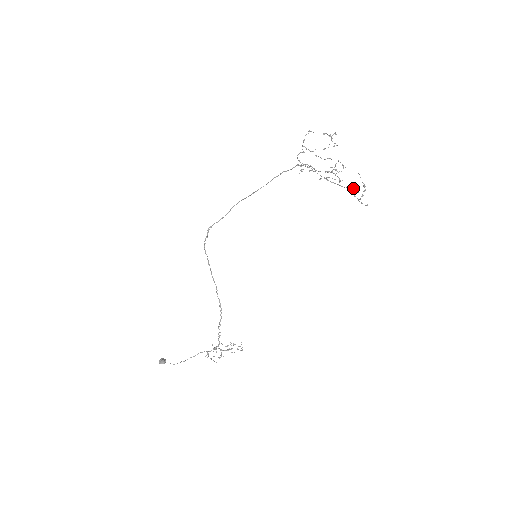
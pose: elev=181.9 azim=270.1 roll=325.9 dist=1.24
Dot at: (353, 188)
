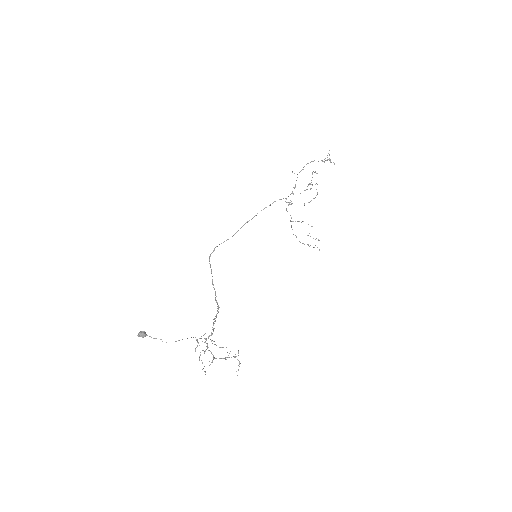
Dot at: occluded
